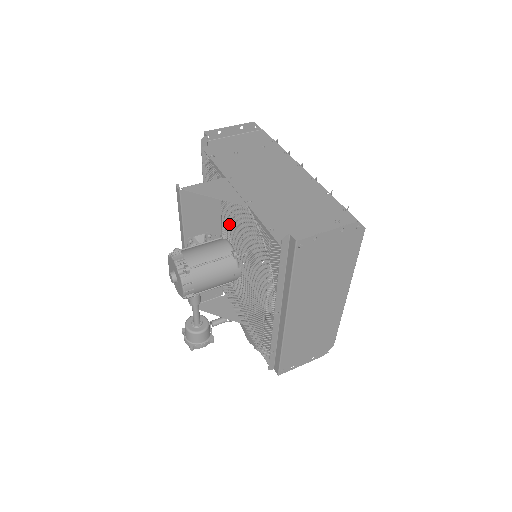
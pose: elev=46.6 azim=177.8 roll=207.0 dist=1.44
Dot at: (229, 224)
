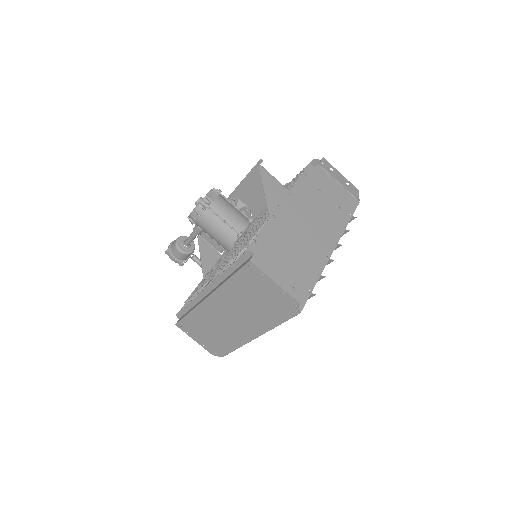
Dot at: occluded
